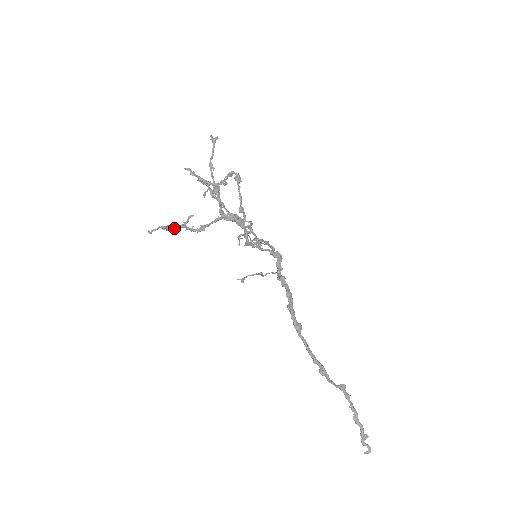
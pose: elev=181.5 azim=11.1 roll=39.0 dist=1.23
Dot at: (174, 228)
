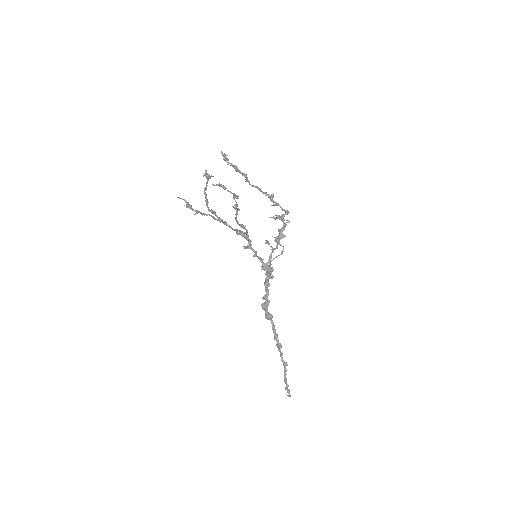
Dot at: (191, 209)
